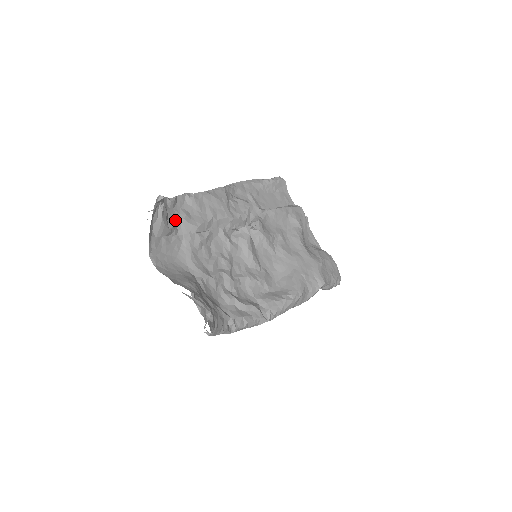
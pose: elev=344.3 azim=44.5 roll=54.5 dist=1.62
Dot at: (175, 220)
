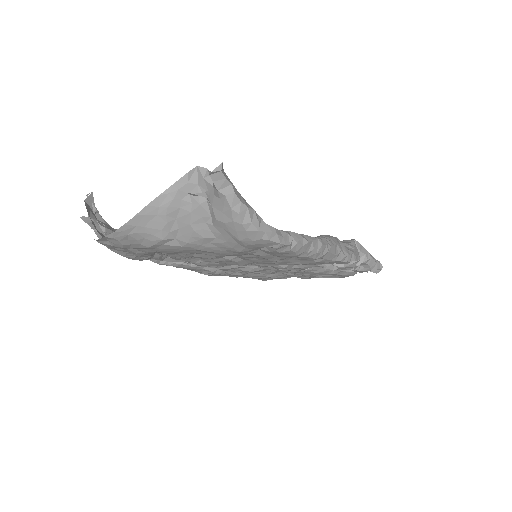
Dot at: occluded
